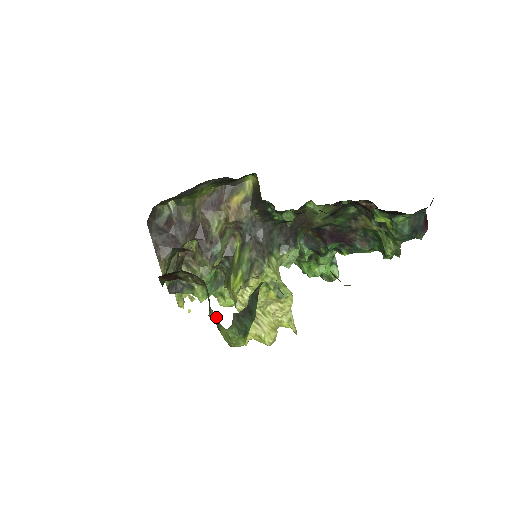
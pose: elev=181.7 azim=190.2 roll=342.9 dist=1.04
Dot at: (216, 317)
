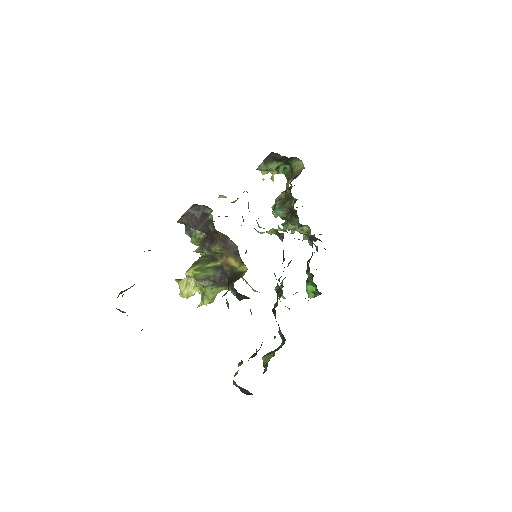
Dot at: occluded
